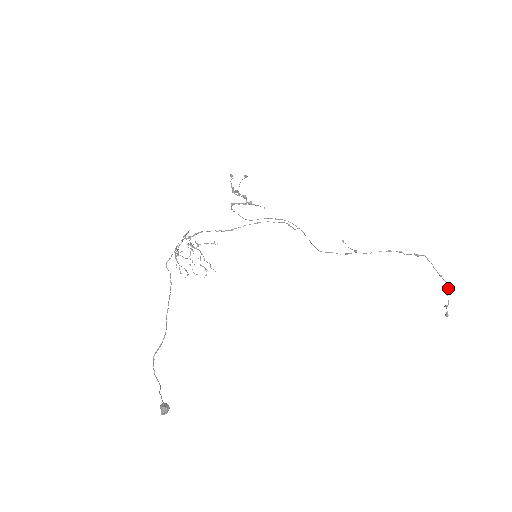
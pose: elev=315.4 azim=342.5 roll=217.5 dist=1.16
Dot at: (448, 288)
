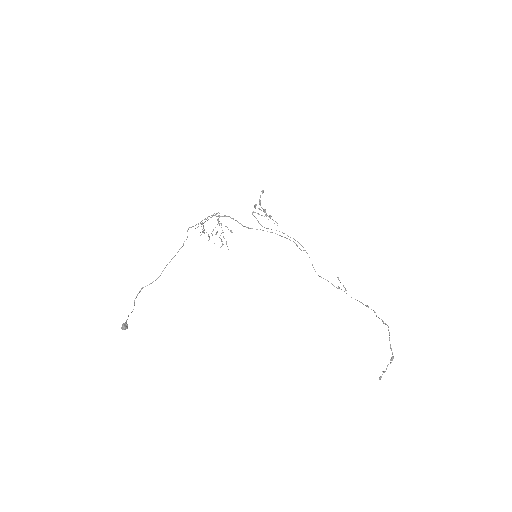
Dot at: (392, 360)
